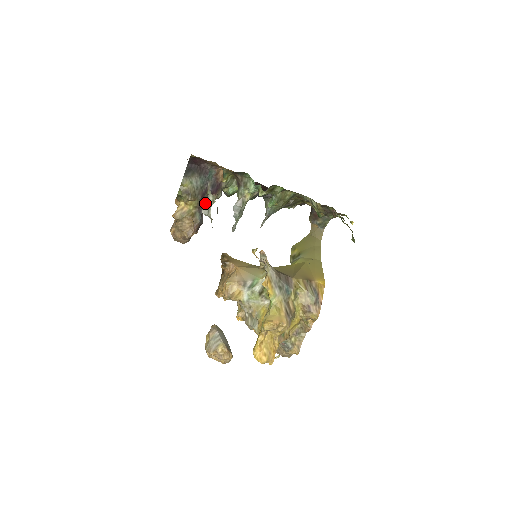
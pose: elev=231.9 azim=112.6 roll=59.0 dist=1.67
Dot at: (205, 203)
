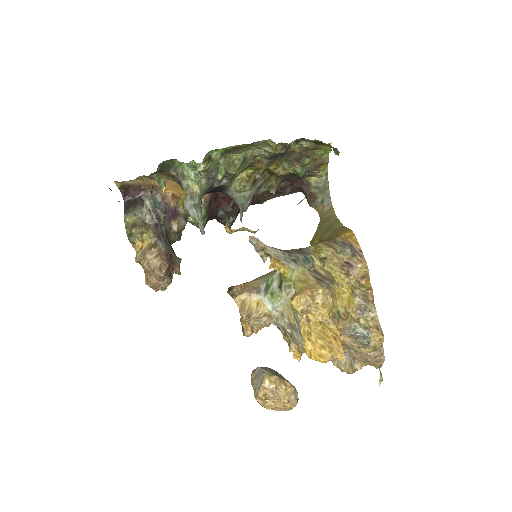
Dot at: (145, 212)
